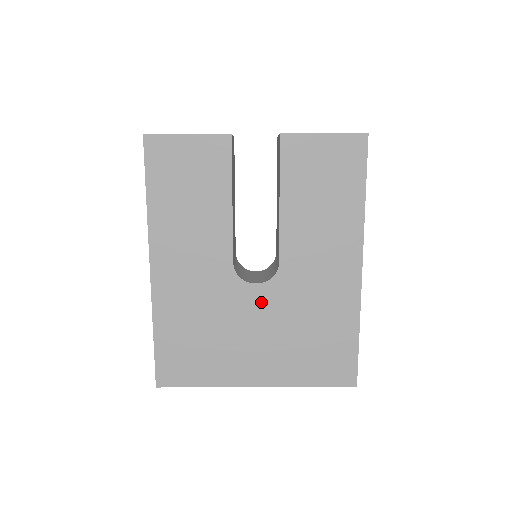
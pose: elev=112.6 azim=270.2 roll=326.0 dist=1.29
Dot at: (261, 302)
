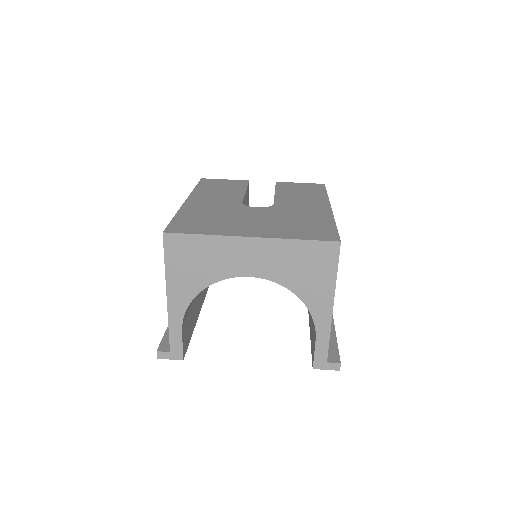
Dot at: (260, 212)
